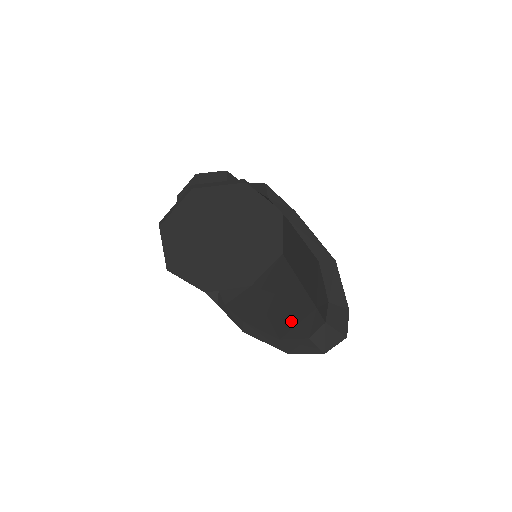
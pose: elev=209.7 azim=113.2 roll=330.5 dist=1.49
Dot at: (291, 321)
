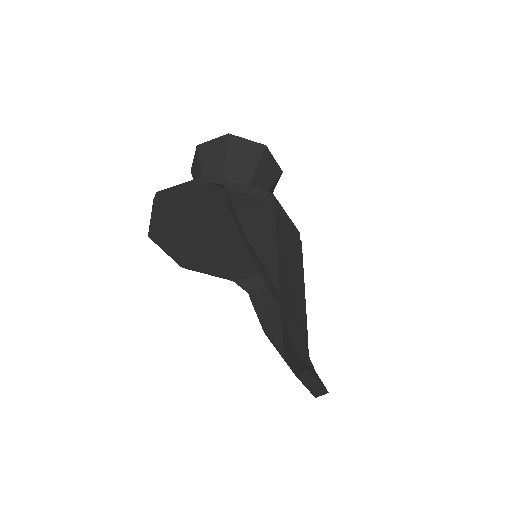
Dot at: (291, 343)
